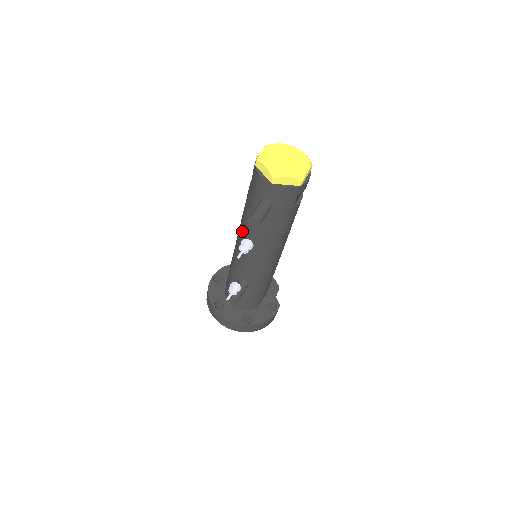
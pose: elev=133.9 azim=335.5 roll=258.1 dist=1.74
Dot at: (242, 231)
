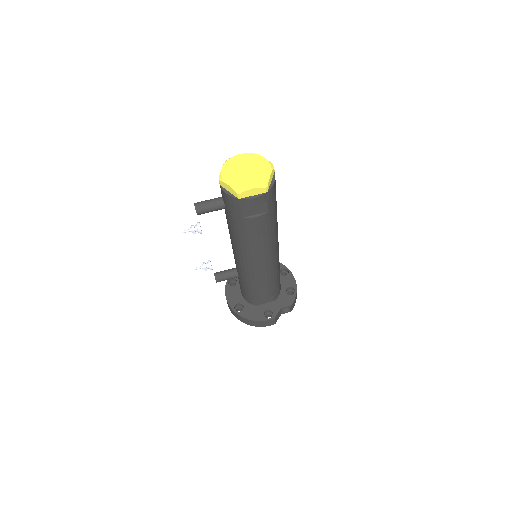
Dot at: occluded
